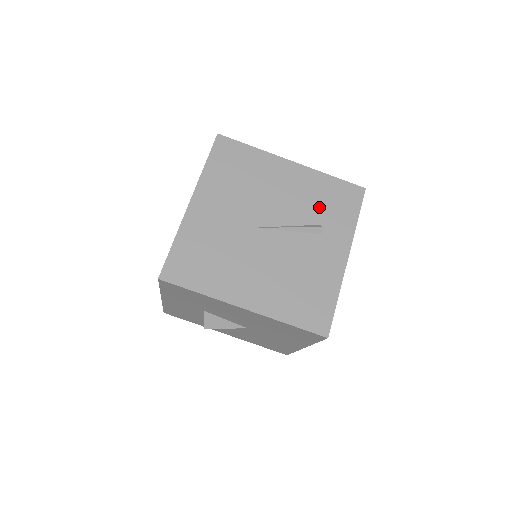
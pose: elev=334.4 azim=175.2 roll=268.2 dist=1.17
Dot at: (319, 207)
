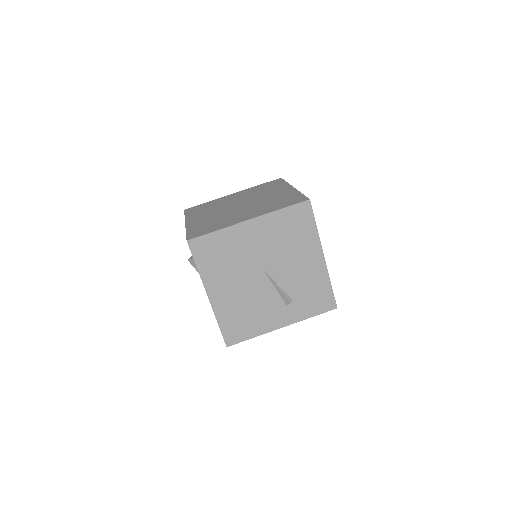
Dot at: (304, 292)
